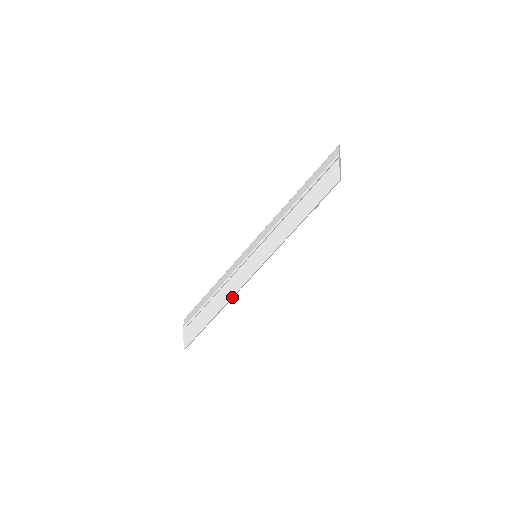
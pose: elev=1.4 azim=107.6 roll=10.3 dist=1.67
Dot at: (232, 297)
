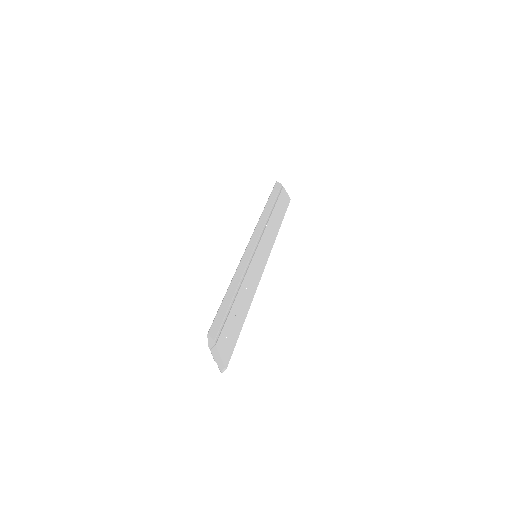
Dot at: (253, 294)
